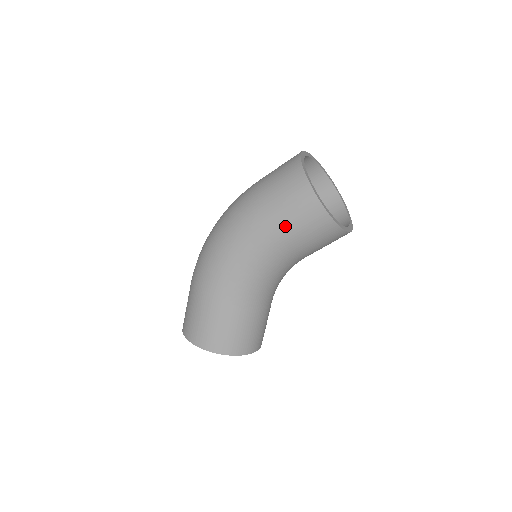
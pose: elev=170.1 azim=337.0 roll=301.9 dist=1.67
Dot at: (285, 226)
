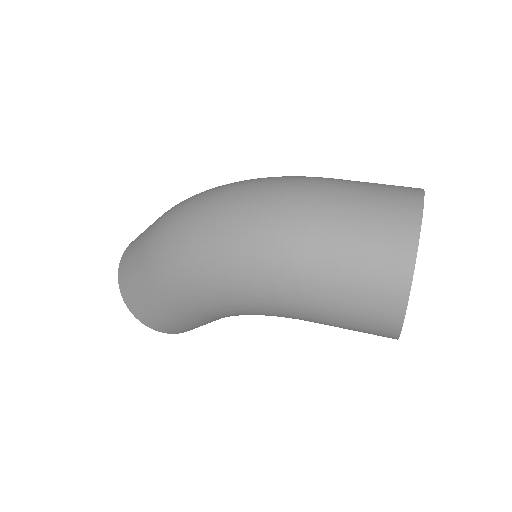
Dot at: (330, 324)
